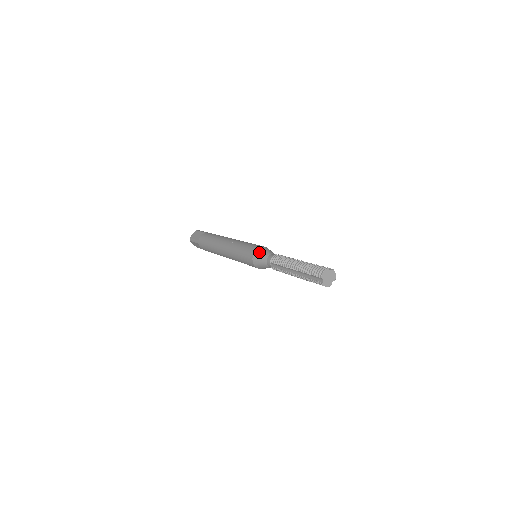
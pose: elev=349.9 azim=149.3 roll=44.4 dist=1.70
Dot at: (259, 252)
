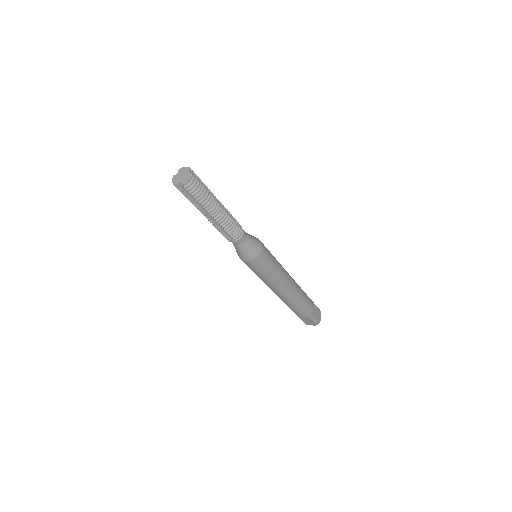
Dot at: occluded
